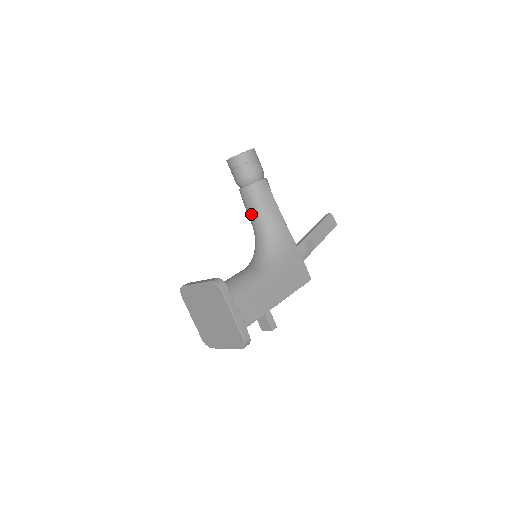
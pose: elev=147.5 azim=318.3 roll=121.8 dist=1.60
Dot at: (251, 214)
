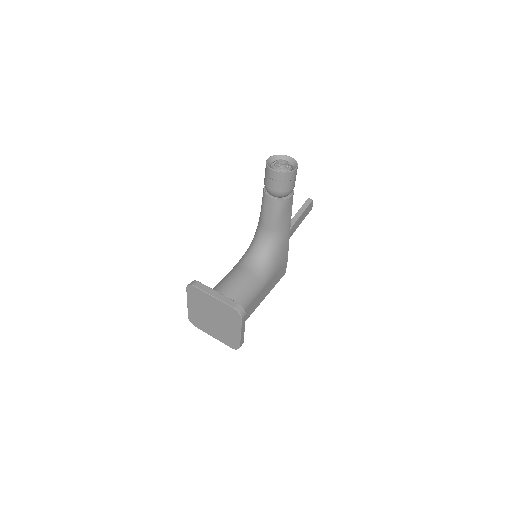
Dot at: (267, 219)
